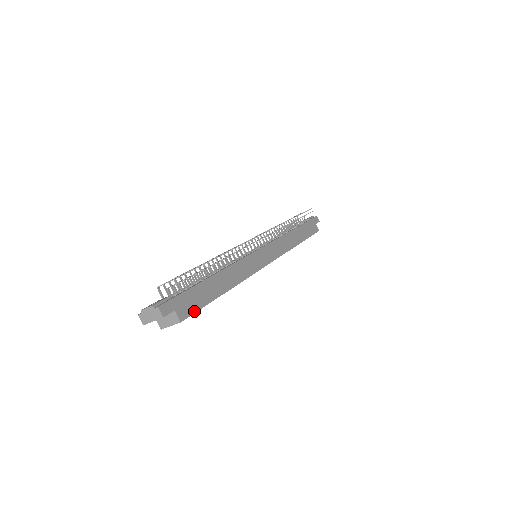
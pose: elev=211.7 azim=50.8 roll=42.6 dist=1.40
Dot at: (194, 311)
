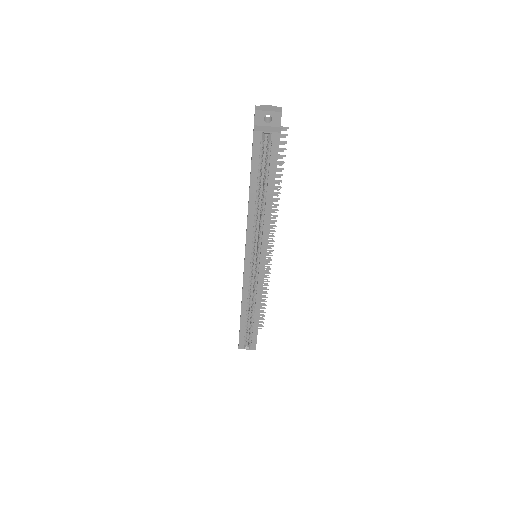
Dot at: occluded
